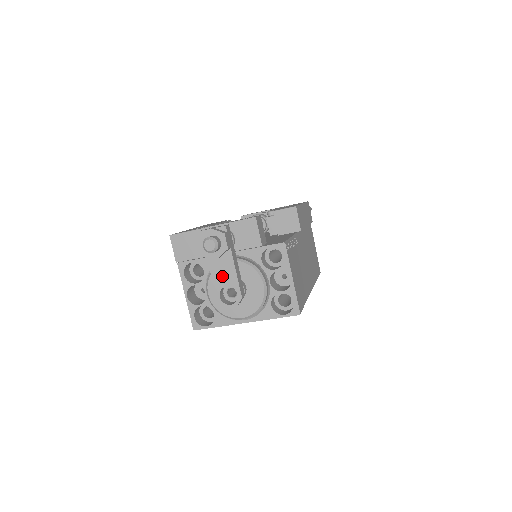
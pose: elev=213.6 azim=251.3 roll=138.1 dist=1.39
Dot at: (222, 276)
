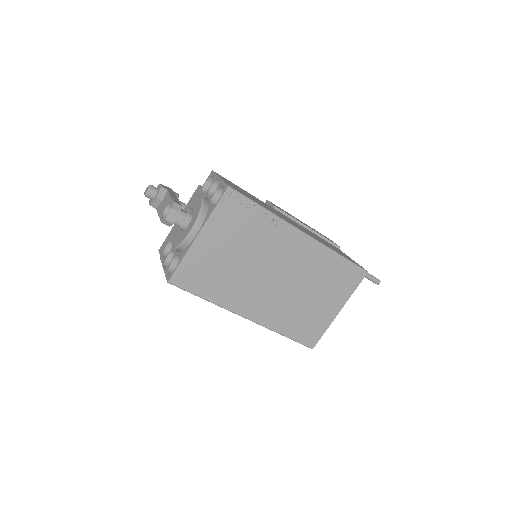
Dot at: (163, 207)
